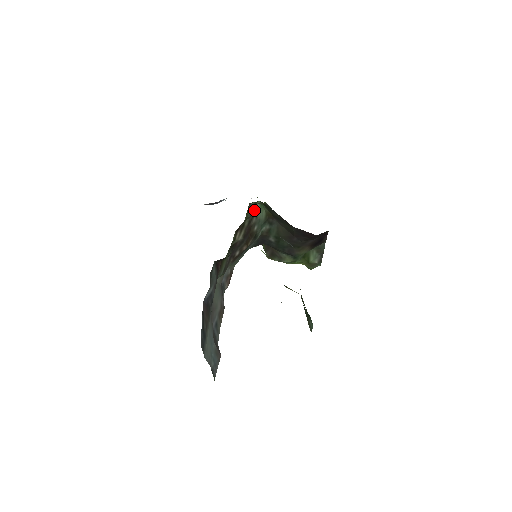
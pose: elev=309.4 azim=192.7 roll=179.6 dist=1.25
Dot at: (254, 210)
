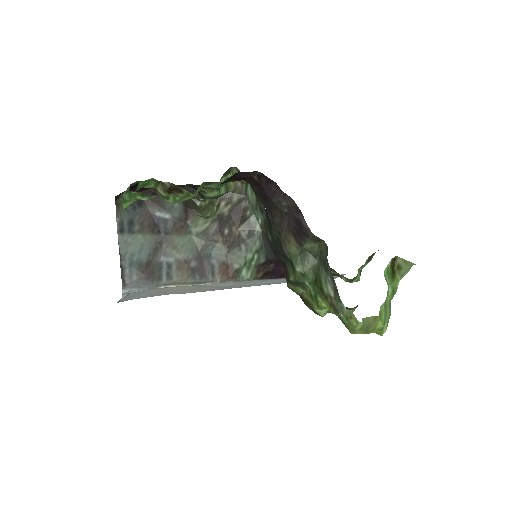
Dot at: (247, 194)
